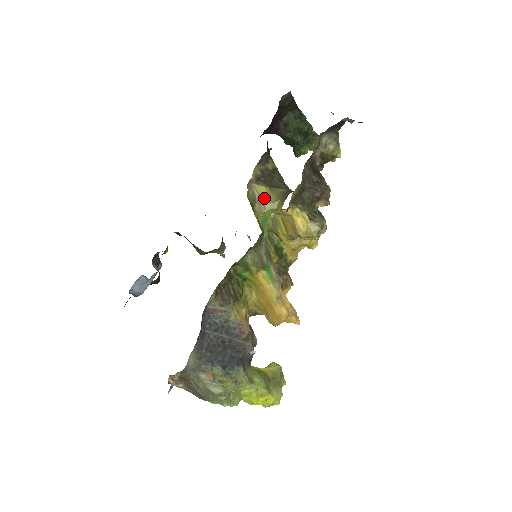
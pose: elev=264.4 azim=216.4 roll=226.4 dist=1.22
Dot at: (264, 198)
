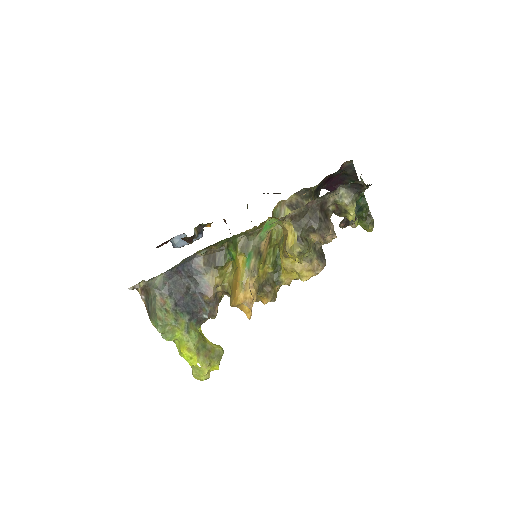
Dot at: occluded
